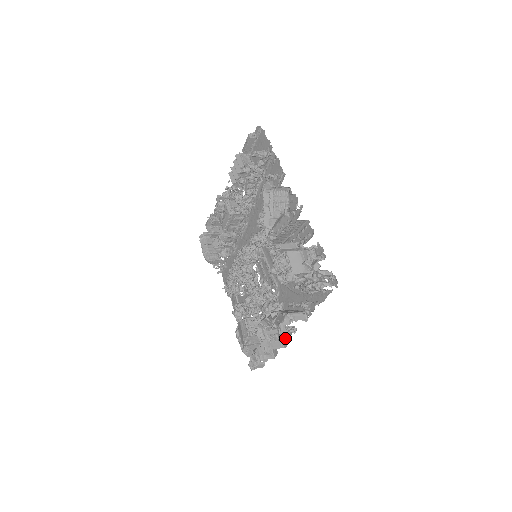
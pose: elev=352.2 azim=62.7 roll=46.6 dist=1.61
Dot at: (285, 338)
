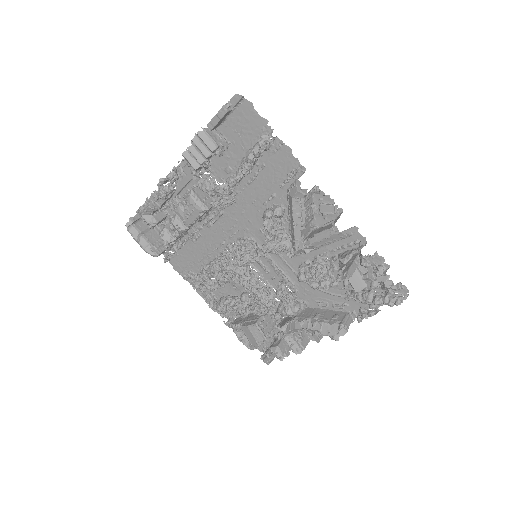
Dot at: (322, 337)
